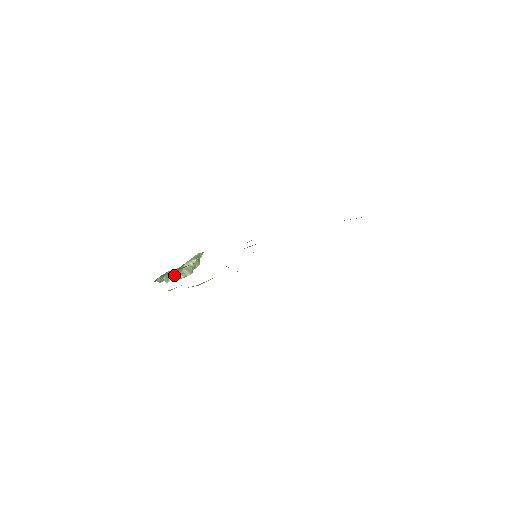
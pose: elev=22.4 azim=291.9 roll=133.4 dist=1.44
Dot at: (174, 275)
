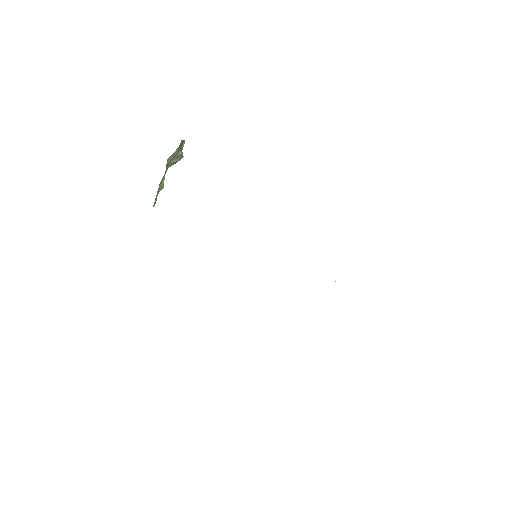
Dot at: occluded
